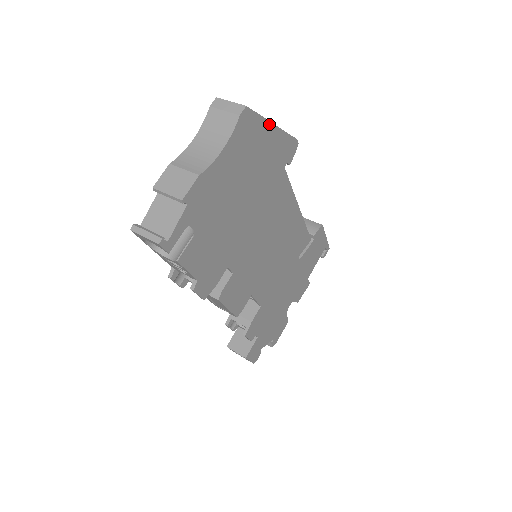
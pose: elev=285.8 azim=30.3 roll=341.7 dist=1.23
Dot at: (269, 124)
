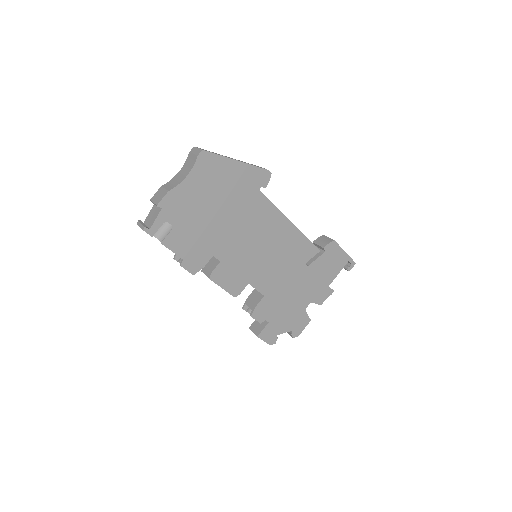
Dot at: (231, 160)
